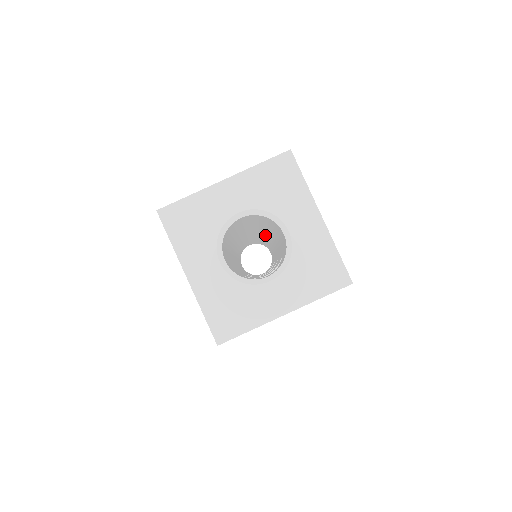
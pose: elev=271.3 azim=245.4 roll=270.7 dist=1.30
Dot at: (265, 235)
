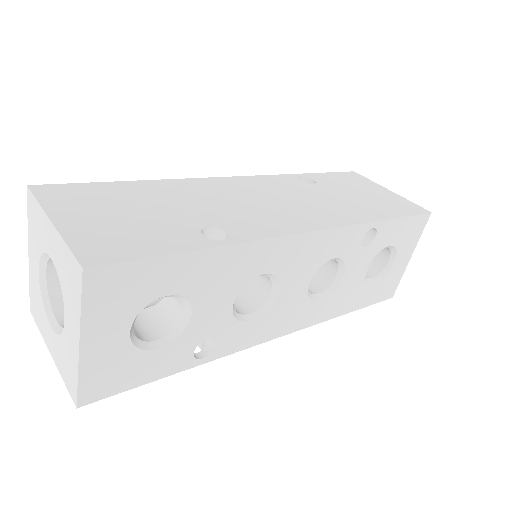
Dot at: occluded
